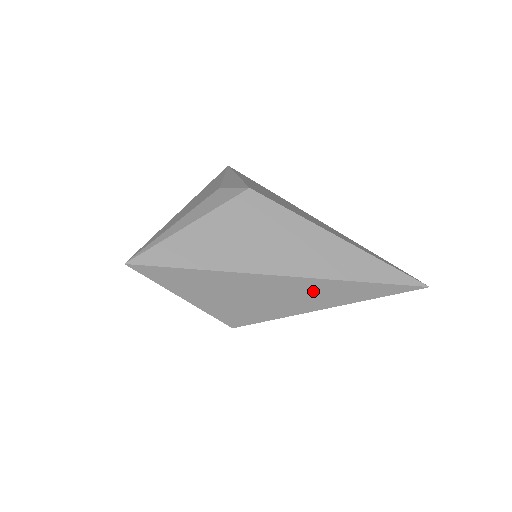
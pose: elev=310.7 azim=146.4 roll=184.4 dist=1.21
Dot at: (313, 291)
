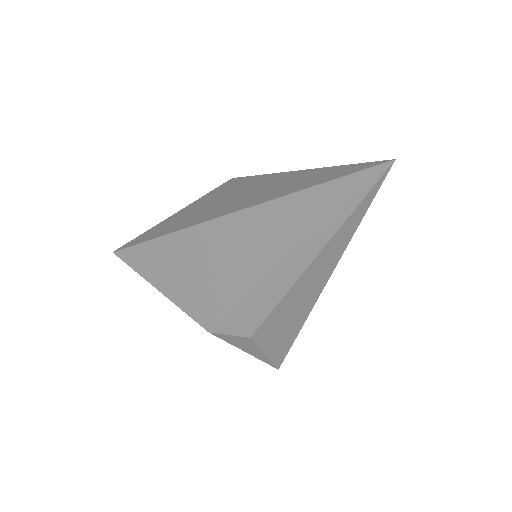
Dot at: (251, 234)
